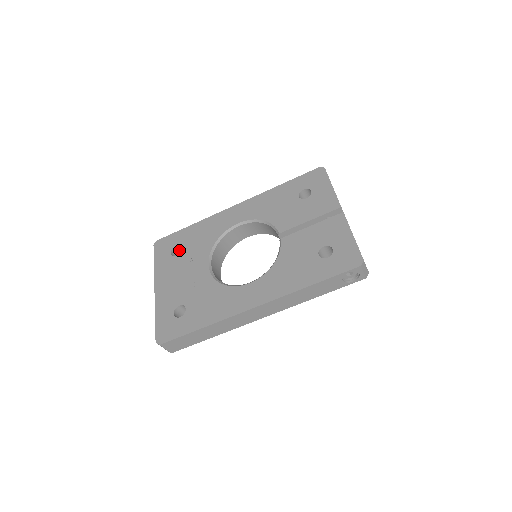
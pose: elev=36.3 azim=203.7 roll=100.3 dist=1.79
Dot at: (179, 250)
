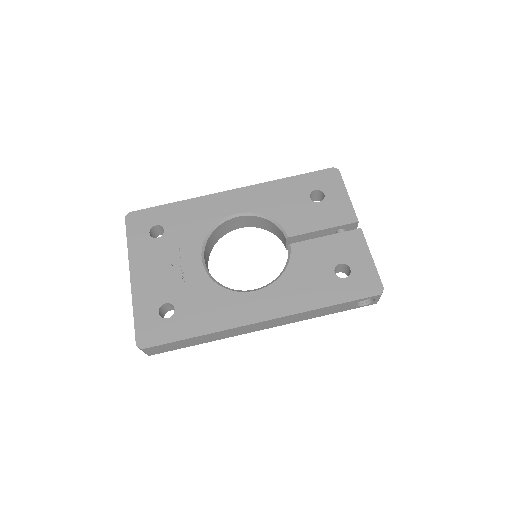
Dot at: (158, 229)
